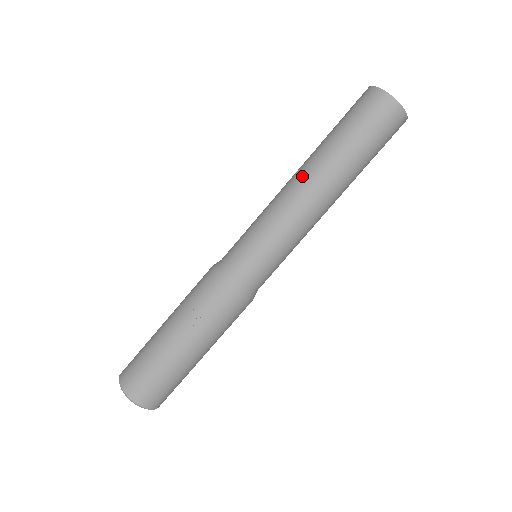
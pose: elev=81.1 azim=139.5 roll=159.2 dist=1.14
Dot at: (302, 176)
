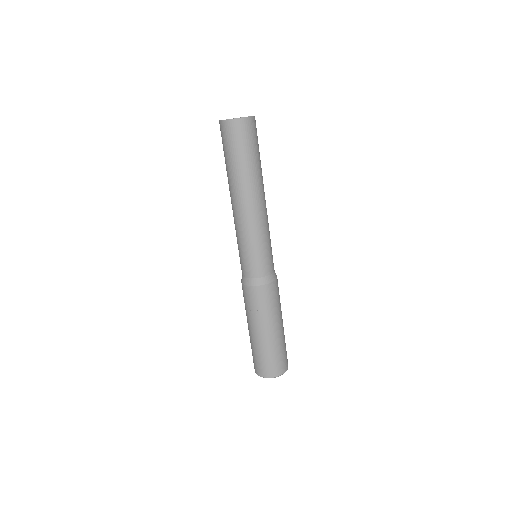
Dot at: (233, 200)
